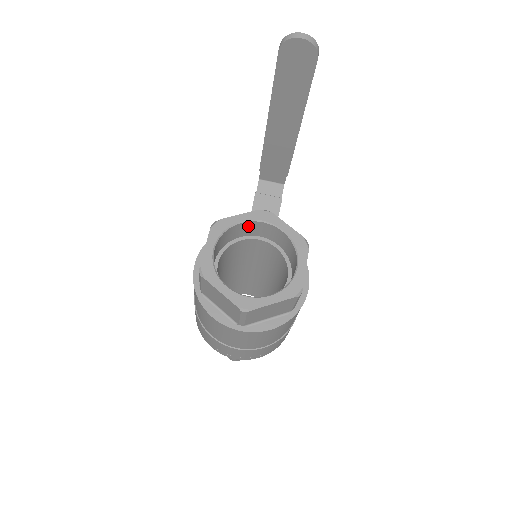
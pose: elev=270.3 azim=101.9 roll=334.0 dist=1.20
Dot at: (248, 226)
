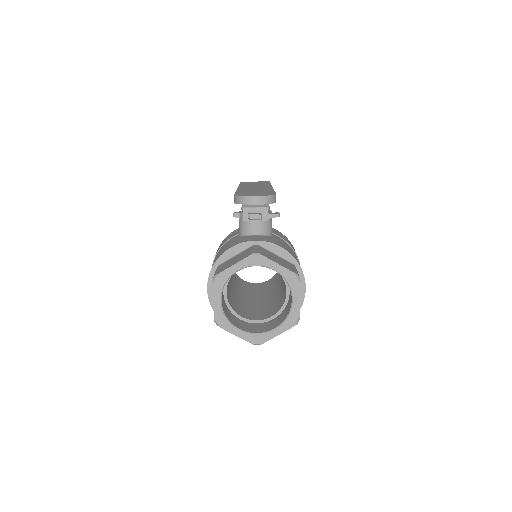
Dot at: occluded
